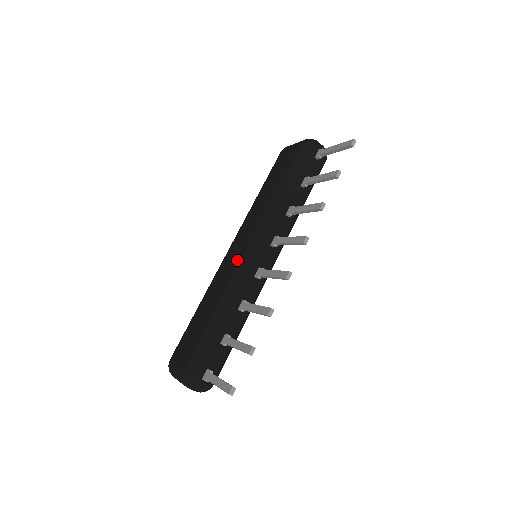
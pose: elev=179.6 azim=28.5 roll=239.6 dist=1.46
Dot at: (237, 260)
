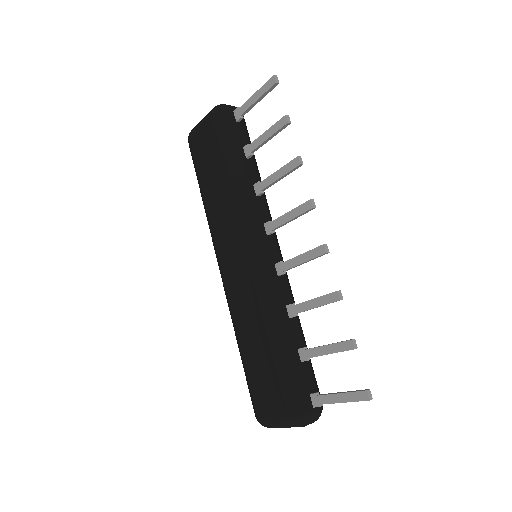
Dot at: (247, 274)
